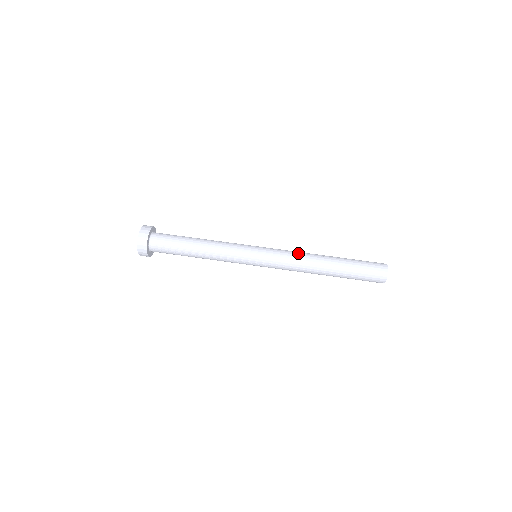
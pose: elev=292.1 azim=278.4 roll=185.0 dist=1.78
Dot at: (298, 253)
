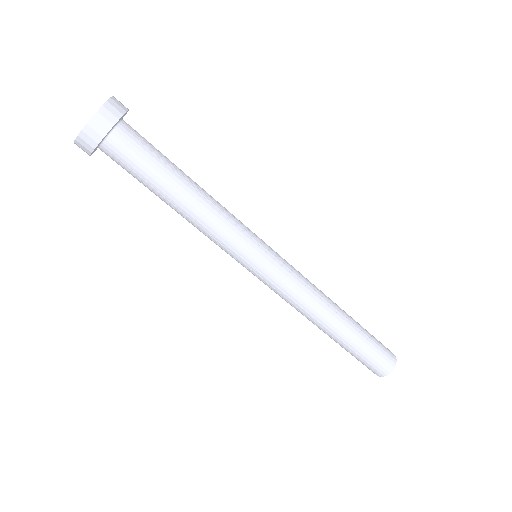
Dot at: (312, 292)
